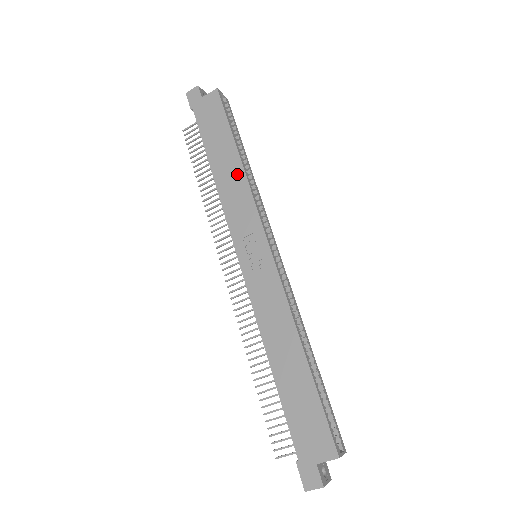
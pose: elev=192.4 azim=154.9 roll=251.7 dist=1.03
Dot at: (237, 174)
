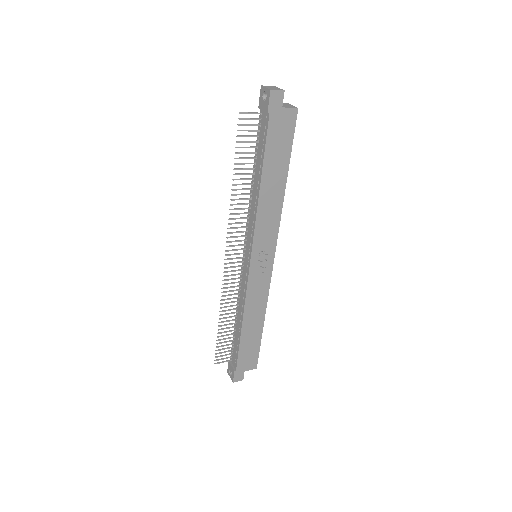
Dot at: (278, 199)
